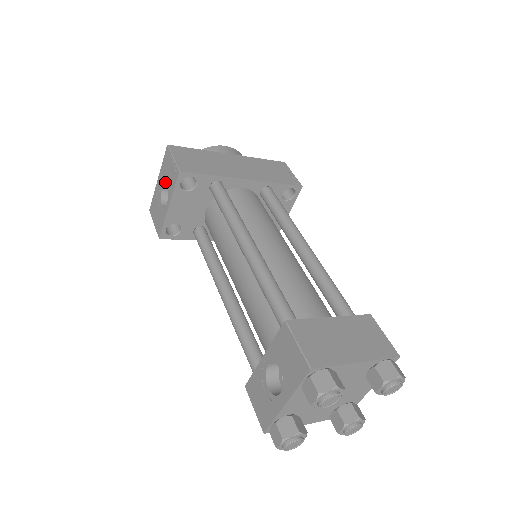
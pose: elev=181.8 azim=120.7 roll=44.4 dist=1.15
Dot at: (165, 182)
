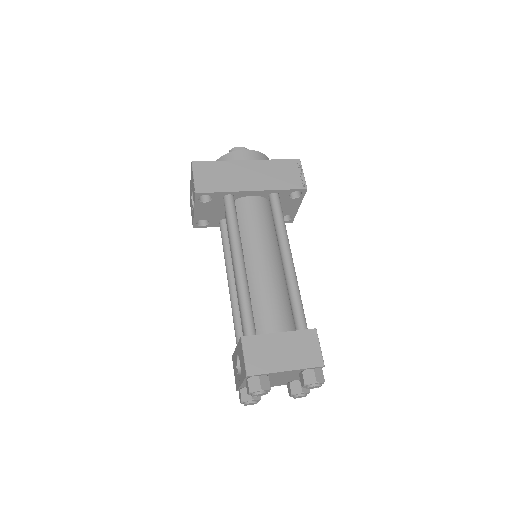
Dot at: (192, 190)
